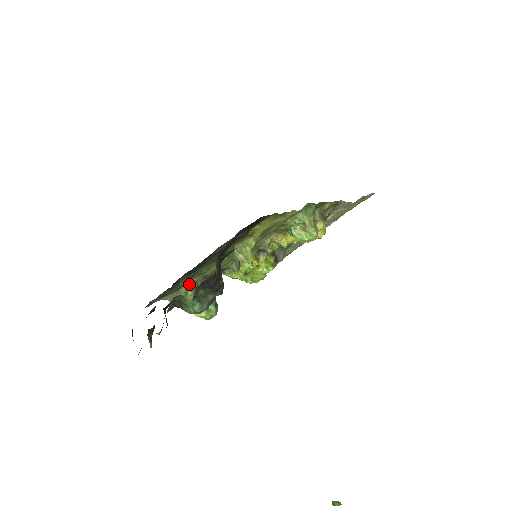
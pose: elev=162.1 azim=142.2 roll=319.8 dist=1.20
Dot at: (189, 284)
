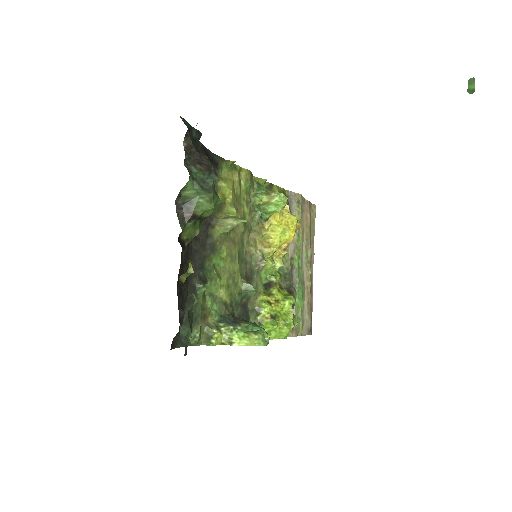
Dot at: (214, 316)
